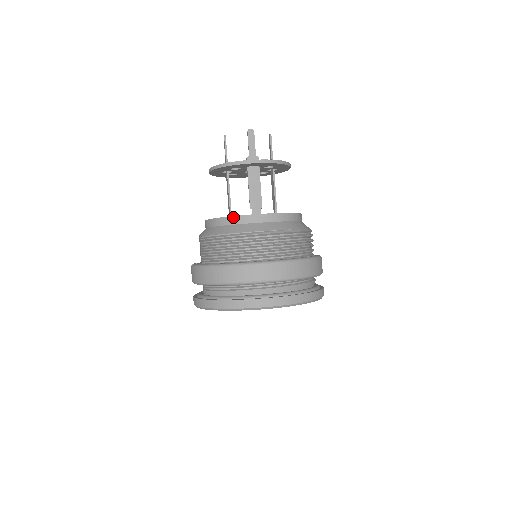
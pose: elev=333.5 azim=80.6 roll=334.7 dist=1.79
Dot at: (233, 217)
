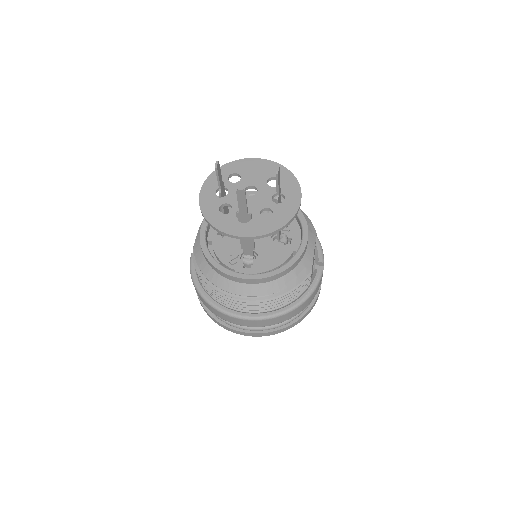
Dot at: (216, 269)
